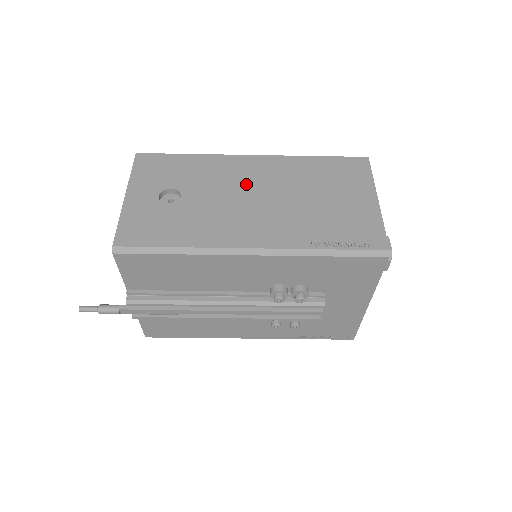
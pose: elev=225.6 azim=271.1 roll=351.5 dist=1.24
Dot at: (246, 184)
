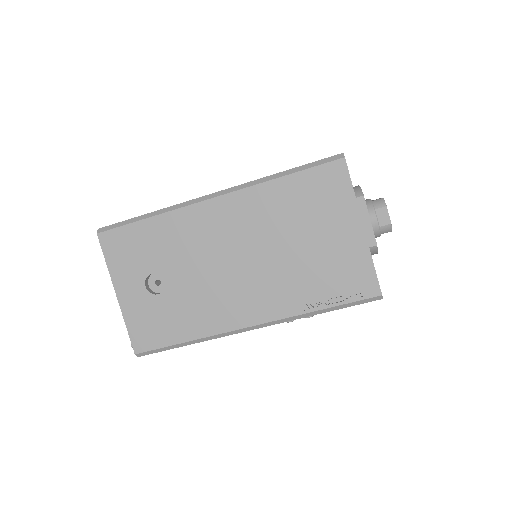
Dot at: (220, 246)
